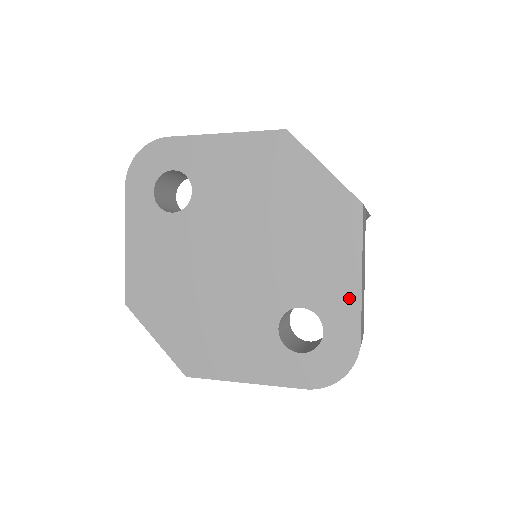
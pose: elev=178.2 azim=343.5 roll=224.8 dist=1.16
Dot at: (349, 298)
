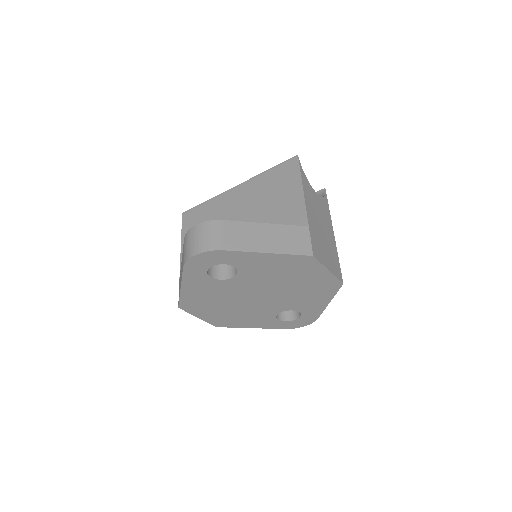
Dot at: (319, 308)
